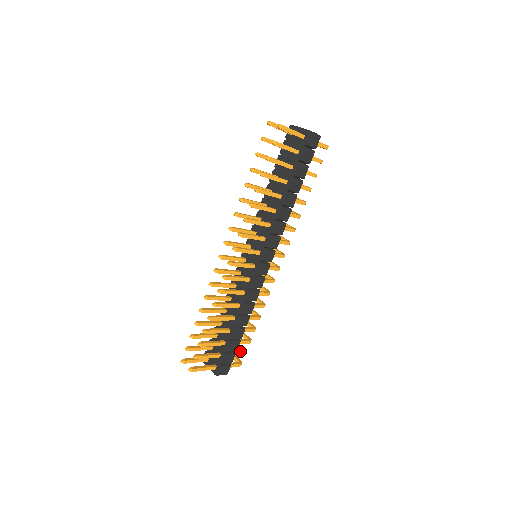
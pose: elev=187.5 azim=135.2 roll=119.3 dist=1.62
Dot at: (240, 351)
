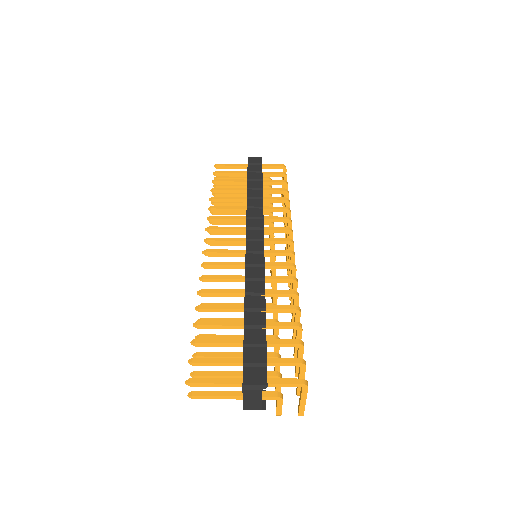
Dot at: (289, 360)
